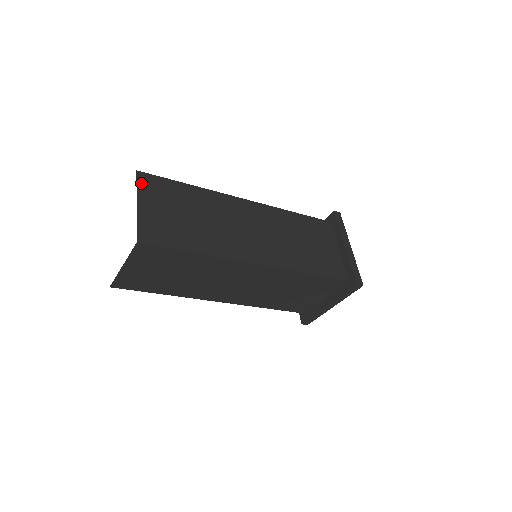
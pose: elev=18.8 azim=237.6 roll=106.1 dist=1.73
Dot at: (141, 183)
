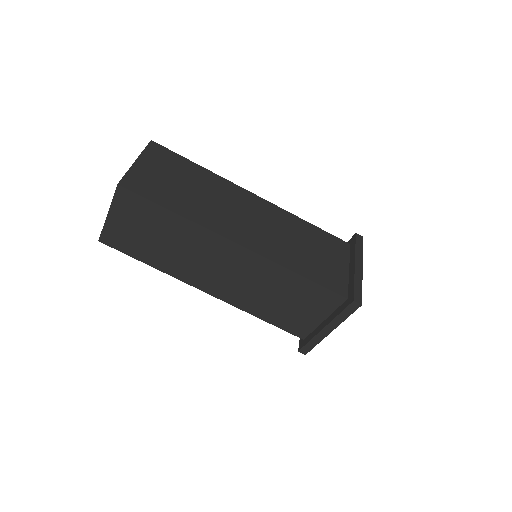
Dot at: (150, 149)
